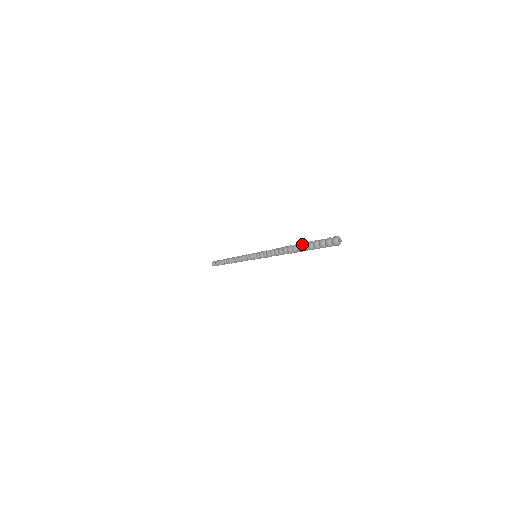
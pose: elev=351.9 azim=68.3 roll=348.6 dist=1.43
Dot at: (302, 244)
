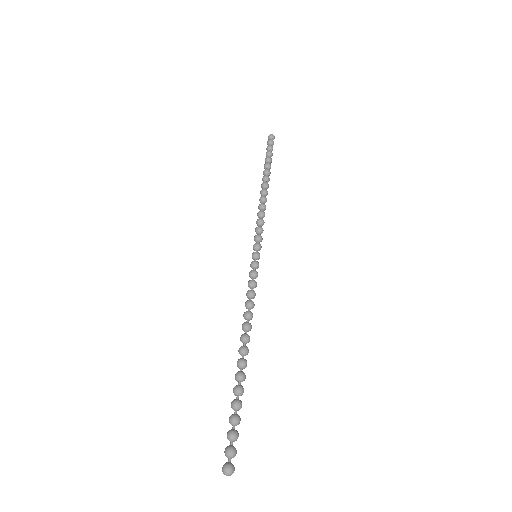
Dot at: (233, 388)
